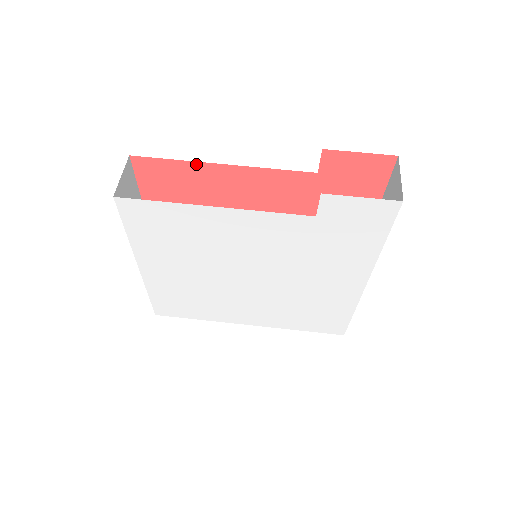
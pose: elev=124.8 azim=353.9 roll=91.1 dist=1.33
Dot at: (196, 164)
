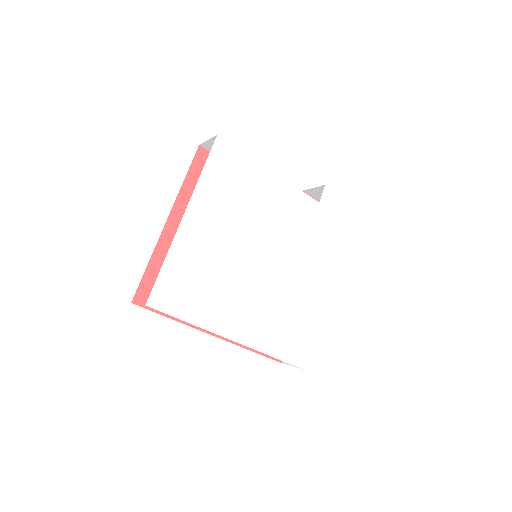
Dot at: occluded
